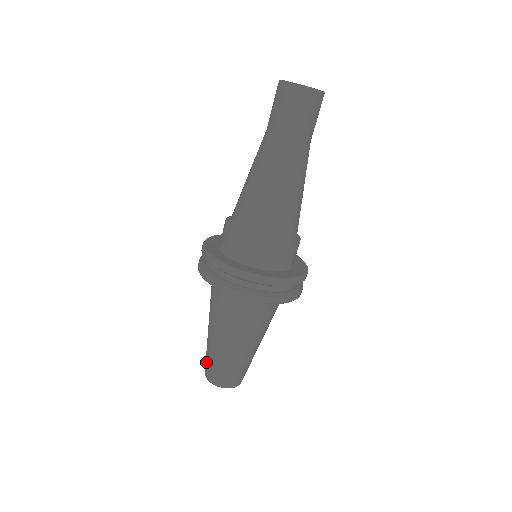
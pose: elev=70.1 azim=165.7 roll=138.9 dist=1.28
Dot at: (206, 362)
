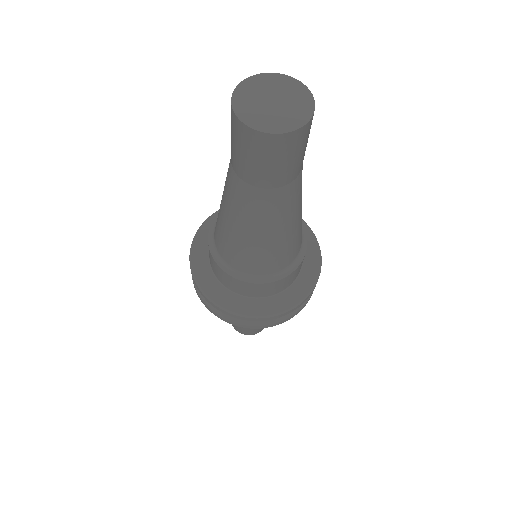
Dot at: (234, 326)
